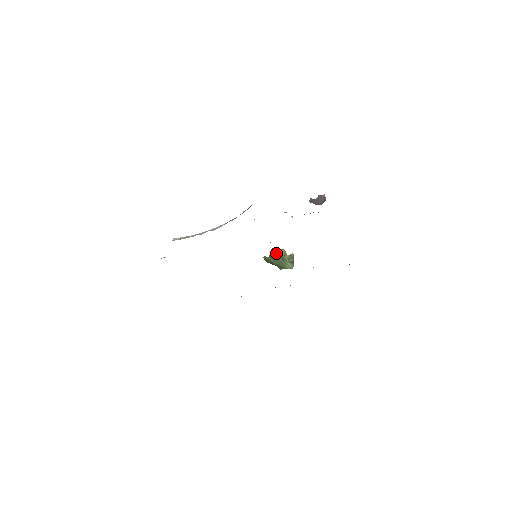
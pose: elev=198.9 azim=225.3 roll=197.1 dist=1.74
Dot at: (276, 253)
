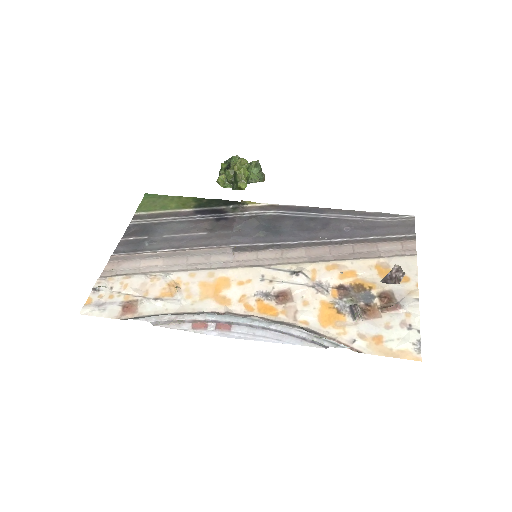
Dot at: (245, 187)
